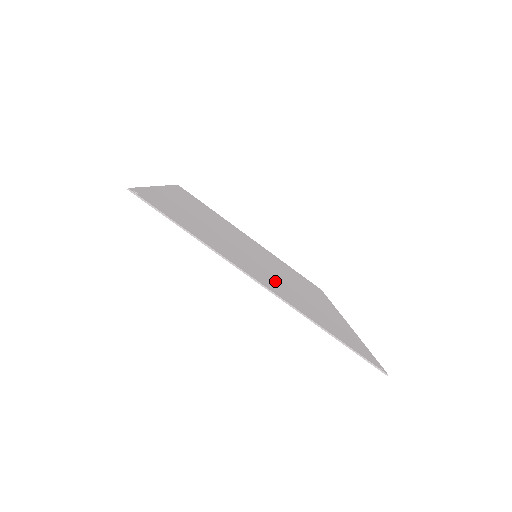
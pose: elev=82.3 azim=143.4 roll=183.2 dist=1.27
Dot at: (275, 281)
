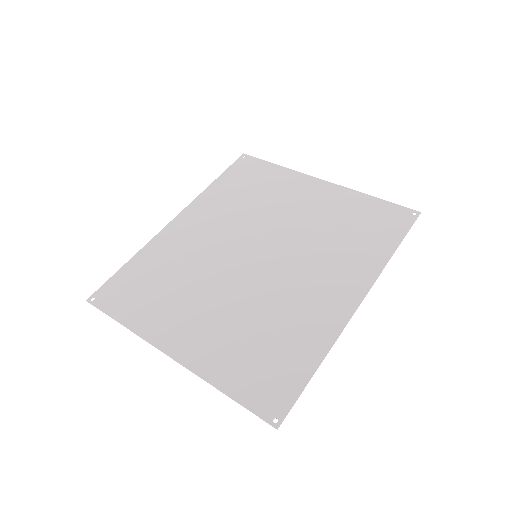
Dot at: (221, 317)
